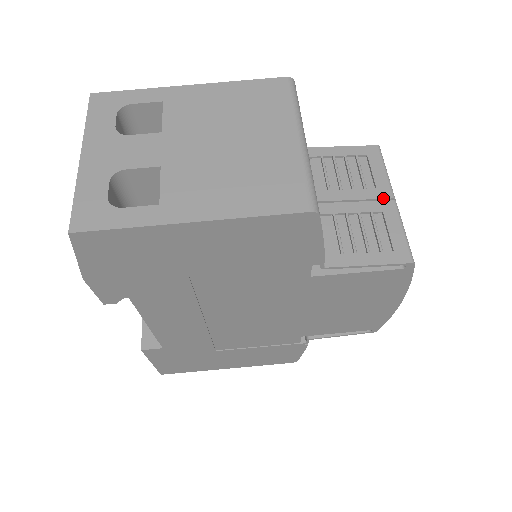
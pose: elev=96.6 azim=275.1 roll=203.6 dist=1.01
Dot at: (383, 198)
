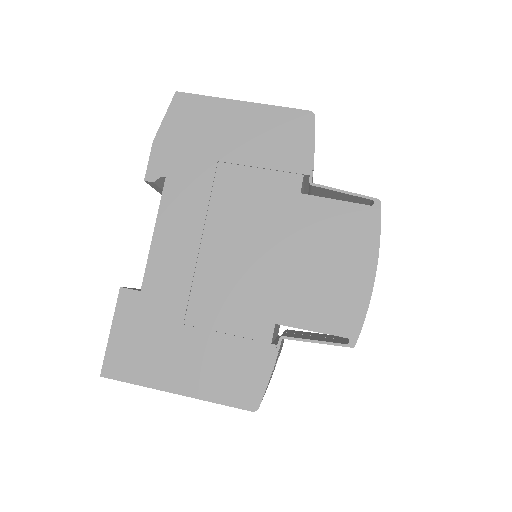
Dot at: occluded
